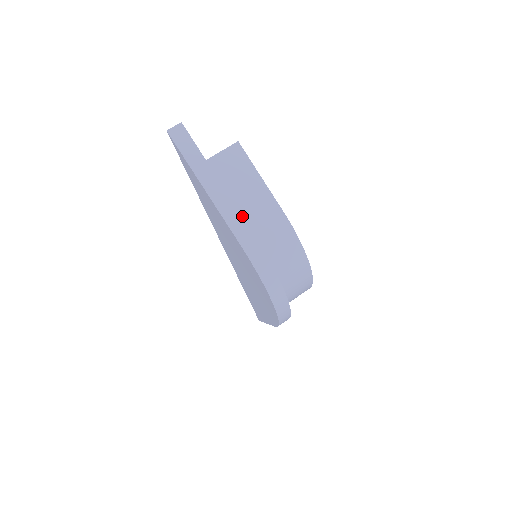
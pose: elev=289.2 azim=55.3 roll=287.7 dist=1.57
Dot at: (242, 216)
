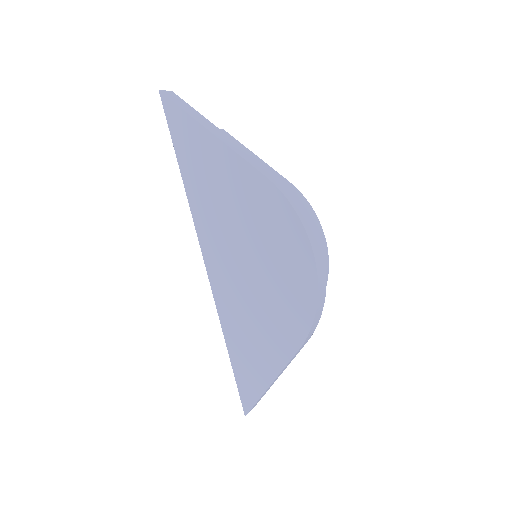
Dot at: occluded
